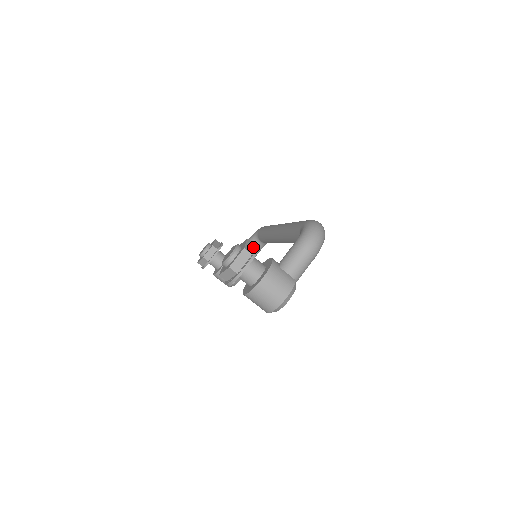
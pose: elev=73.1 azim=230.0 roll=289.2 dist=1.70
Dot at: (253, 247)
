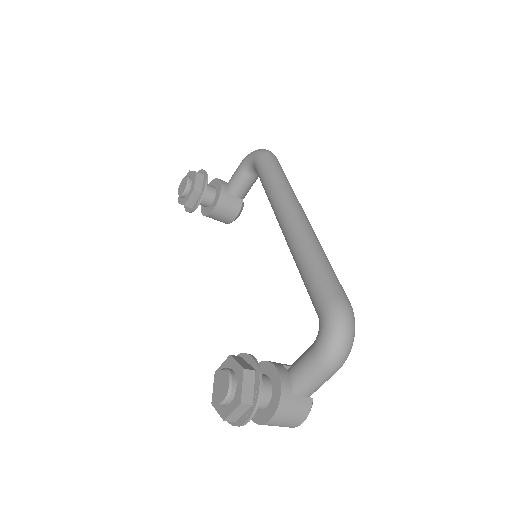
Dot at: (253, 382)
